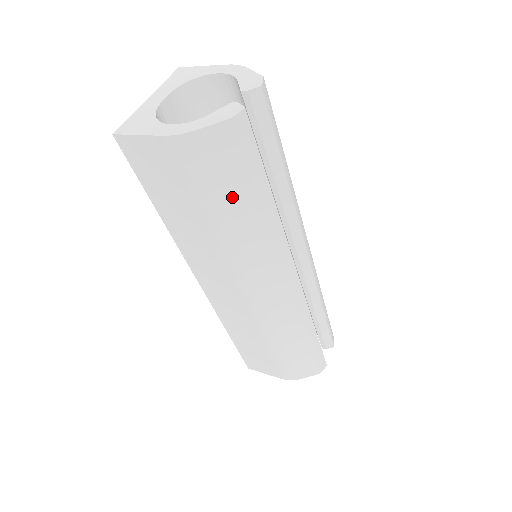
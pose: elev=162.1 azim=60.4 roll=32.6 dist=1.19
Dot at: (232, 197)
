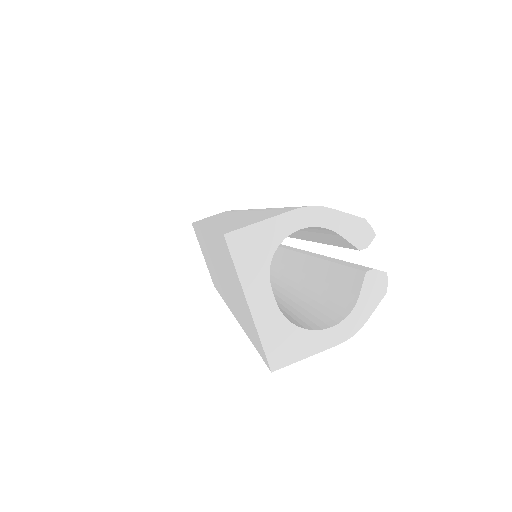
Dot at: occluded
